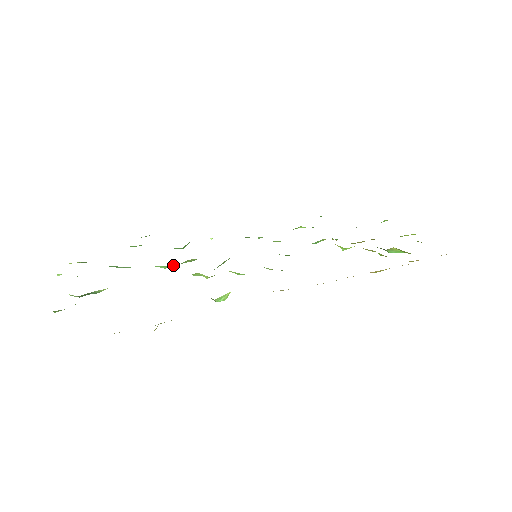
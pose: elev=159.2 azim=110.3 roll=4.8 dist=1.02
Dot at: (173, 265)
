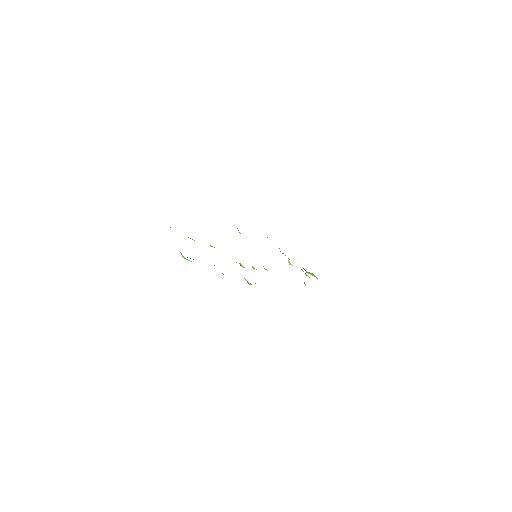
Dot at: occluded
